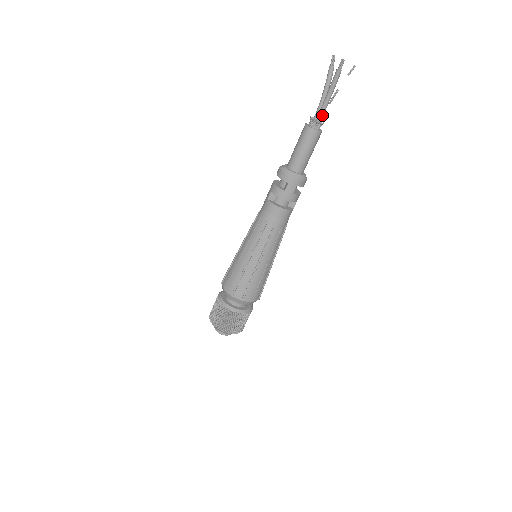
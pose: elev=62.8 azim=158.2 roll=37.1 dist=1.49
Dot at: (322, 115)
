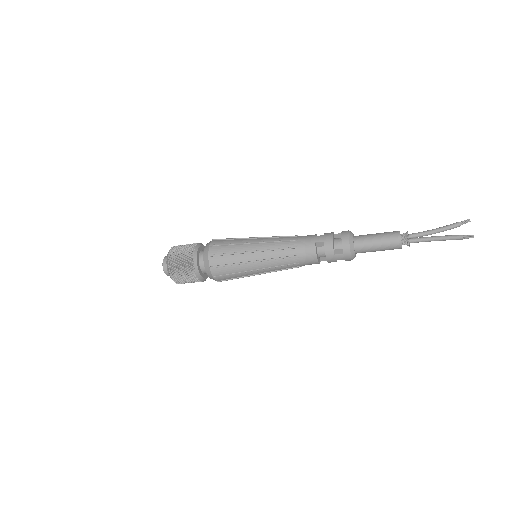
Dot at: (416, 242)
